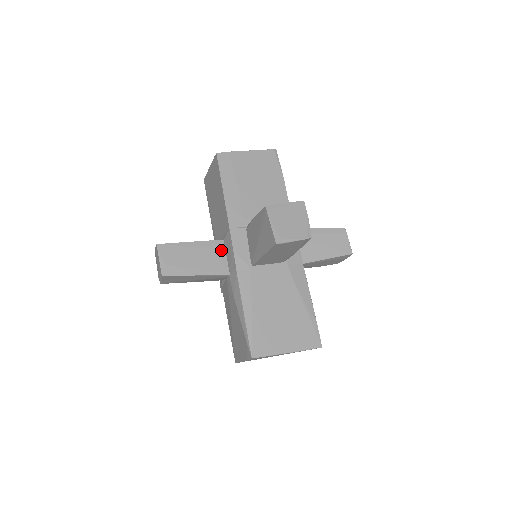
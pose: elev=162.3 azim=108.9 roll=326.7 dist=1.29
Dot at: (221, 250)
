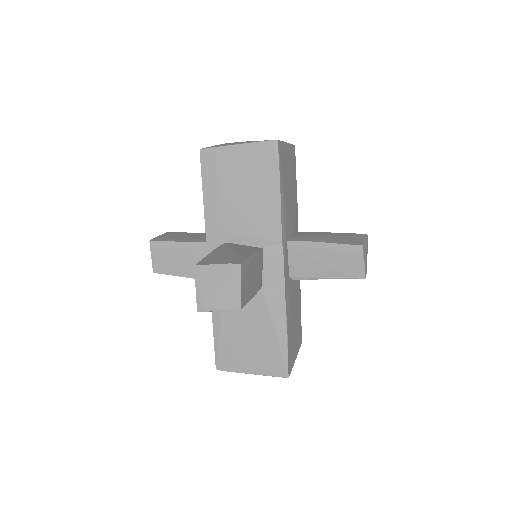
Dot at: occluded
